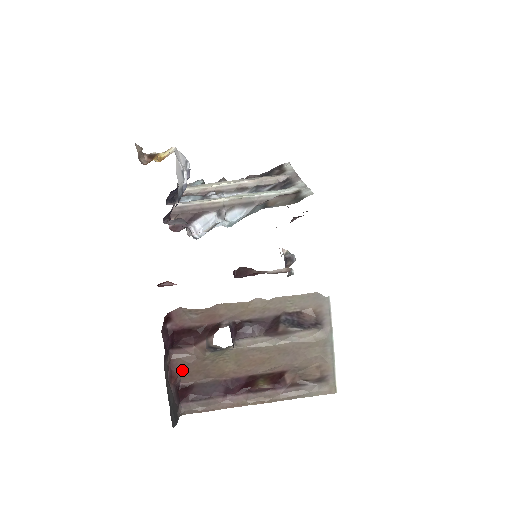
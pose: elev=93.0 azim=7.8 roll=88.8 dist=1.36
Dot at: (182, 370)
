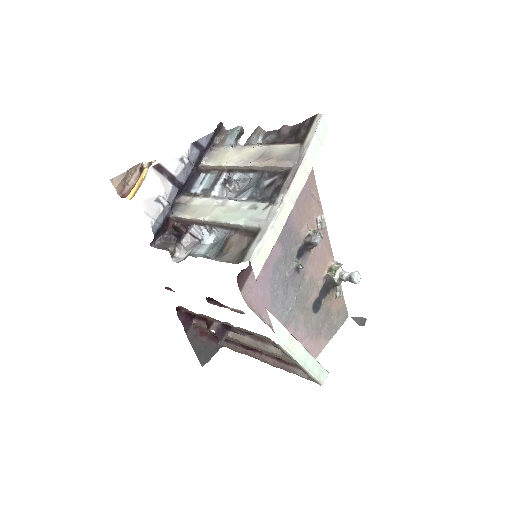
Dot at: occluded
